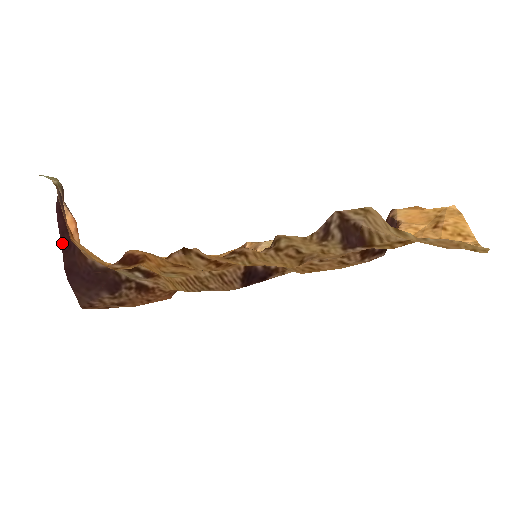
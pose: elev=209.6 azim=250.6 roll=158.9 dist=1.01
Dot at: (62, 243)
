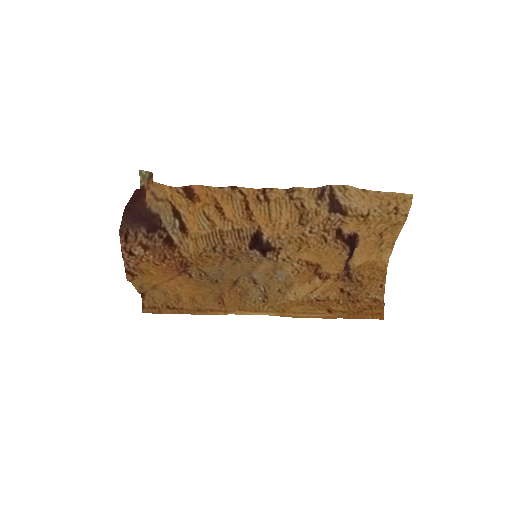
Dot at: (131, 199)
